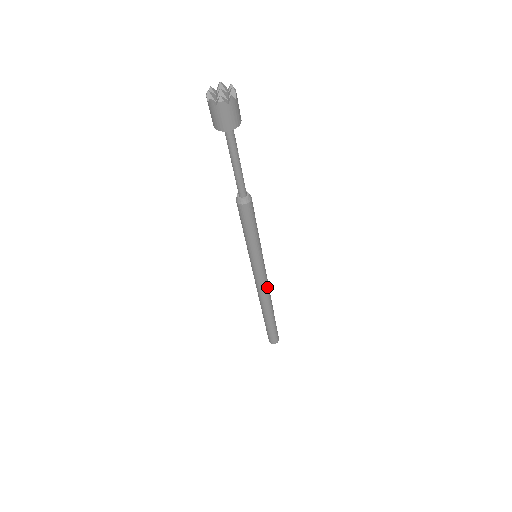
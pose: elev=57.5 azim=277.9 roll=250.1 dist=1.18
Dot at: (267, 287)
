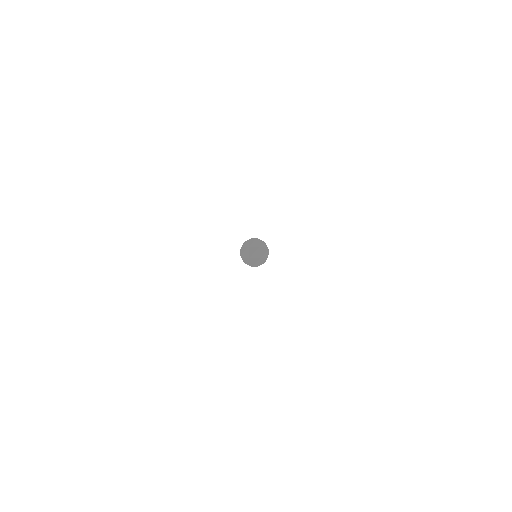
Dot at: occluded
